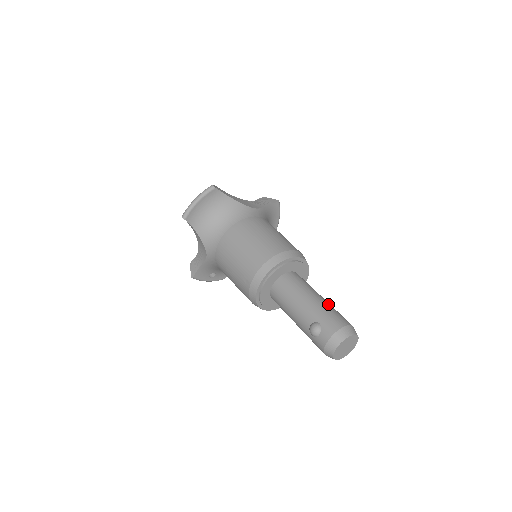
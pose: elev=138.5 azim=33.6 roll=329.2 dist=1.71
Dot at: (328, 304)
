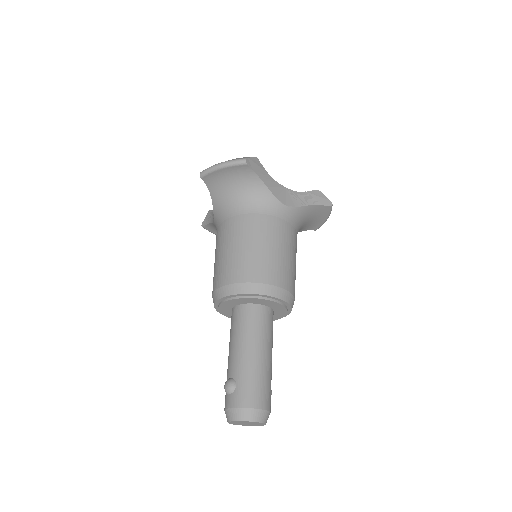
Dot at: (264, 369)
